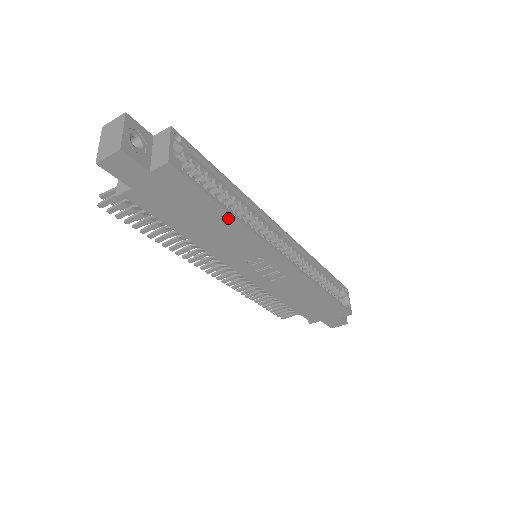
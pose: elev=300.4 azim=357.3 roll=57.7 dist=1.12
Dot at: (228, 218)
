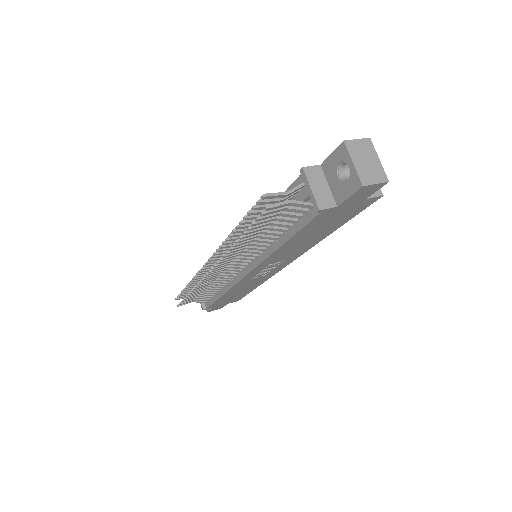
Dot at: (327, 234)
